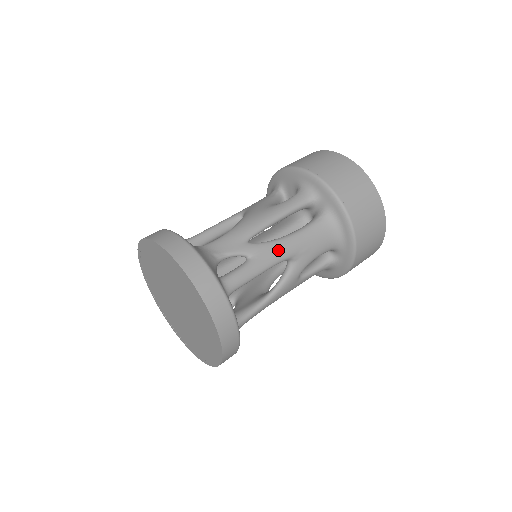
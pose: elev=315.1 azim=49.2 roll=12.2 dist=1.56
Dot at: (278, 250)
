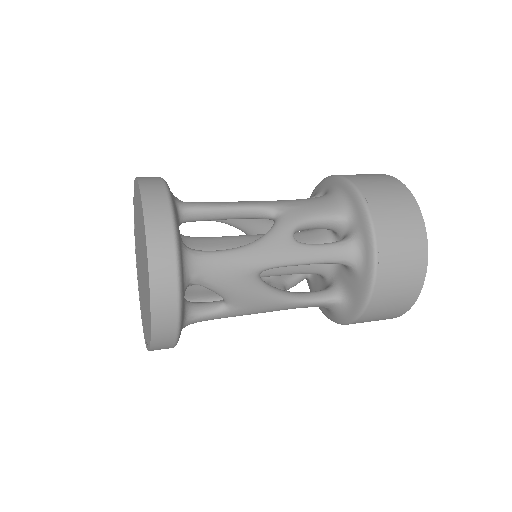
Dot at: (256, 201)
